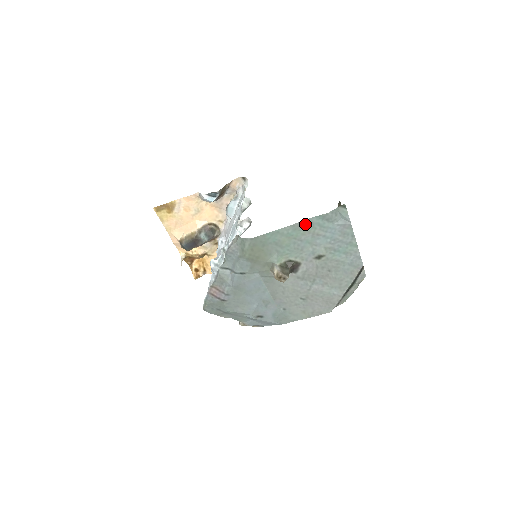
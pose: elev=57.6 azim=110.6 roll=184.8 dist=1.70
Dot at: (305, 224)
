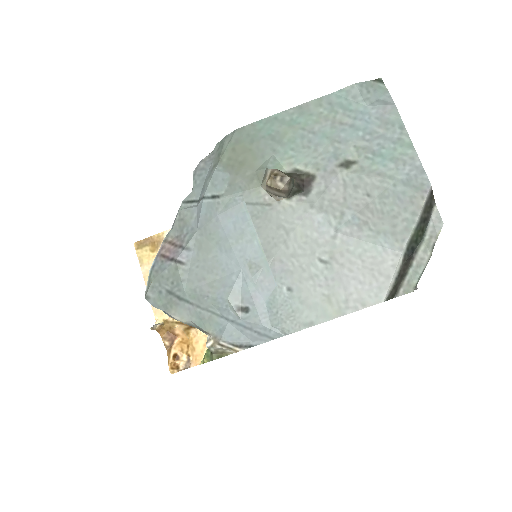
Dot at: (319, 105)
